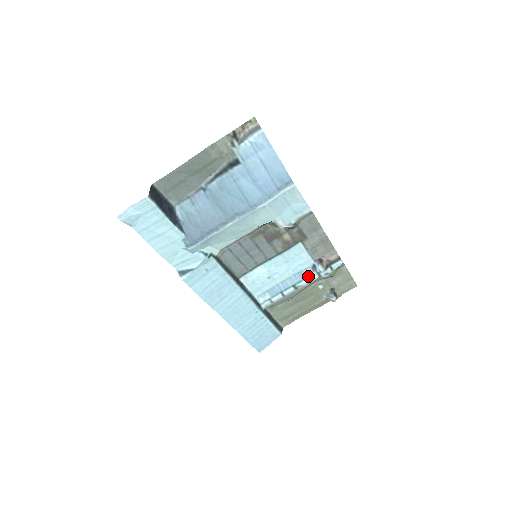
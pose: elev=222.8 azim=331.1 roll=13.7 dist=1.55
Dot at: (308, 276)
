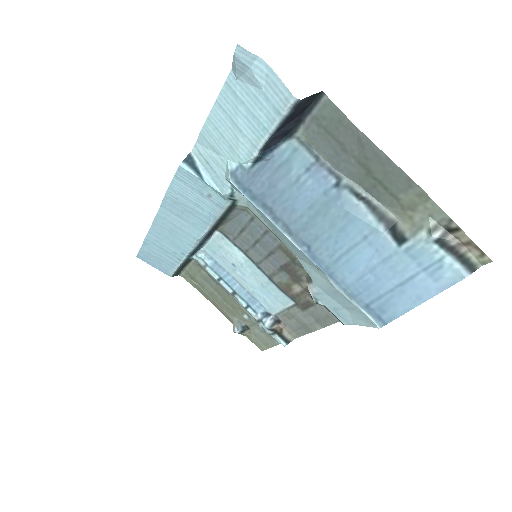
Dot at: (253, 308)
